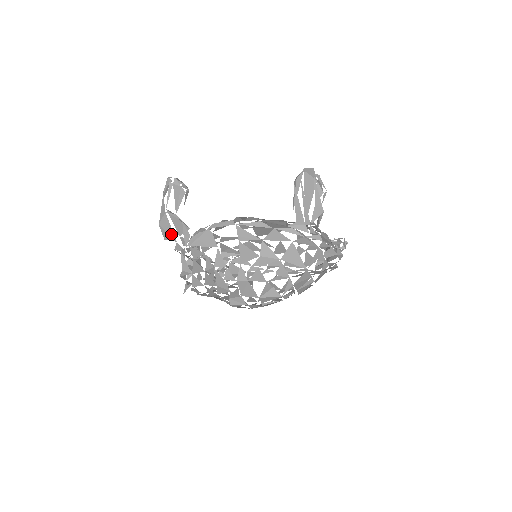
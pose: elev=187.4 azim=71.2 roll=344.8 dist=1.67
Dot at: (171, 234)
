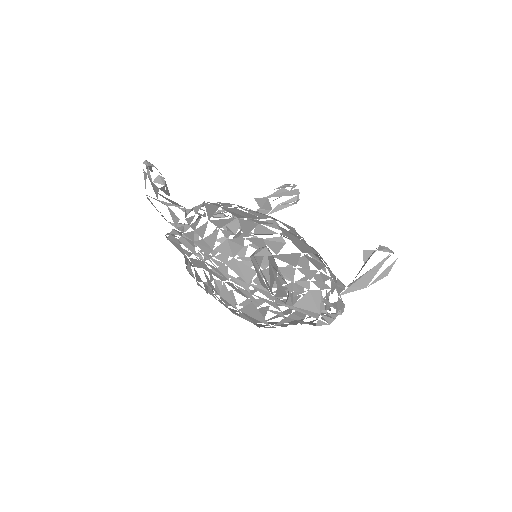
Dot at: occluded
